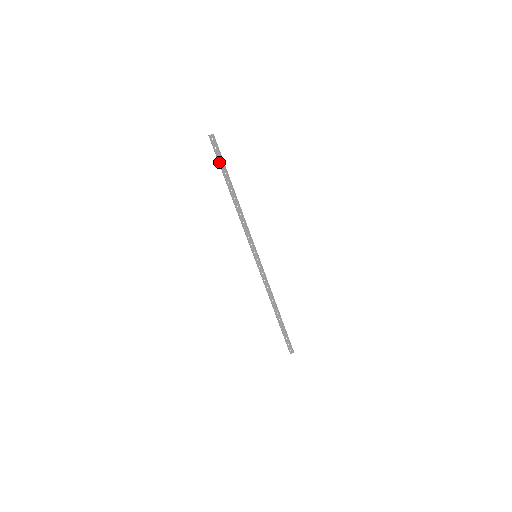
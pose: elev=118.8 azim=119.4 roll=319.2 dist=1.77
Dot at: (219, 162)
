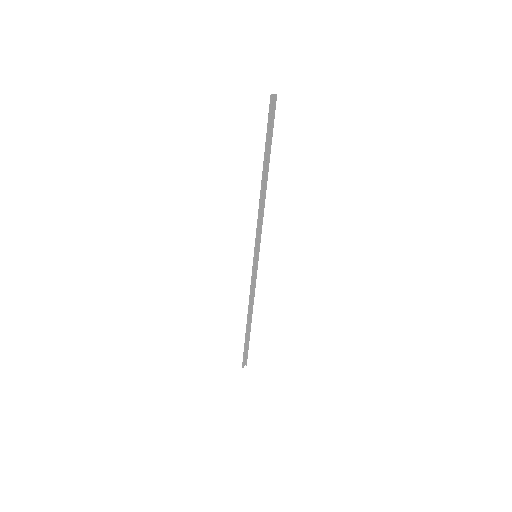
Dot at: (269, 133)
